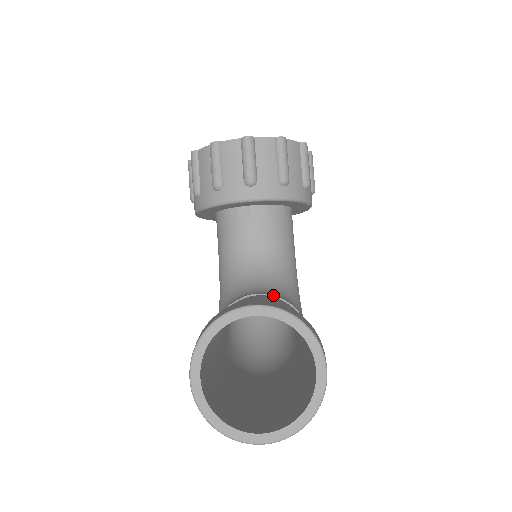
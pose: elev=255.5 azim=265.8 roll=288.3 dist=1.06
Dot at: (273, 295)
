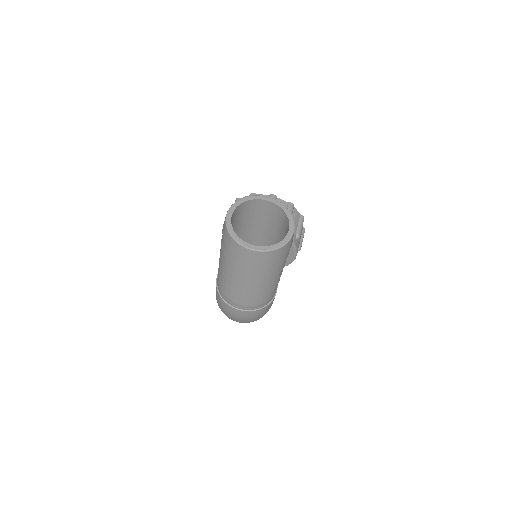
Dot at: occluded
